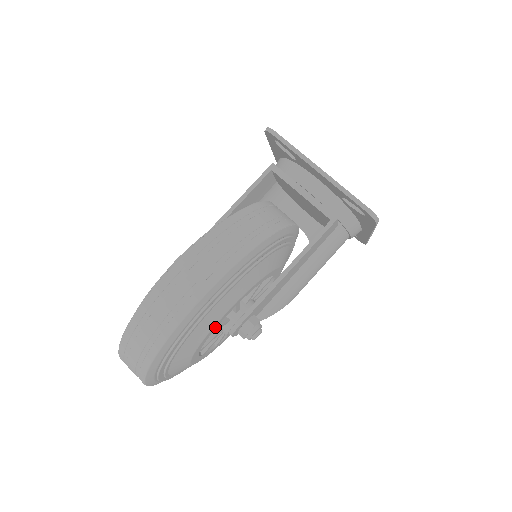
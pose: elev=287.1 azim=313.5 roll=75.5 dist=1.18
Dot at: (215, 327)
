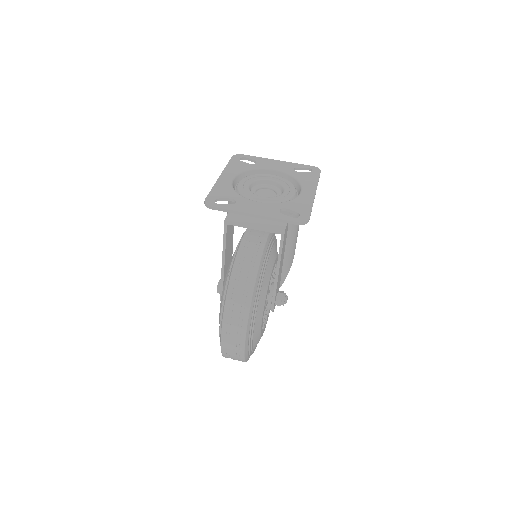
Dot at: occluded
